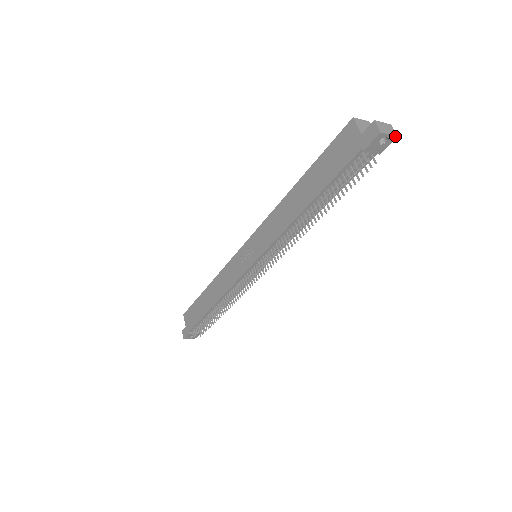
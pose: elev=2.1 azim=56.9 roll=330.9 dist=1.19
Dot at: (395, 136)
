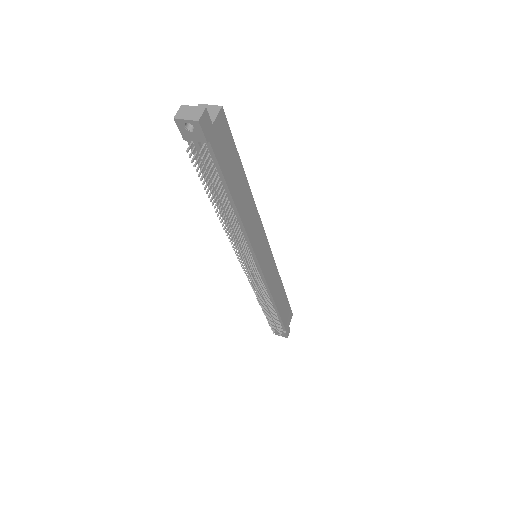
Dot at: (195, 120)
